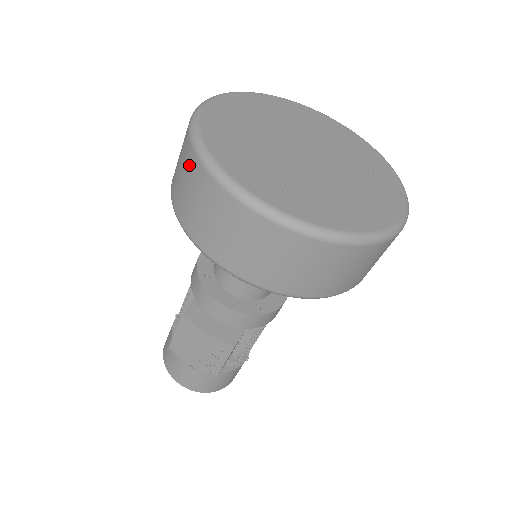
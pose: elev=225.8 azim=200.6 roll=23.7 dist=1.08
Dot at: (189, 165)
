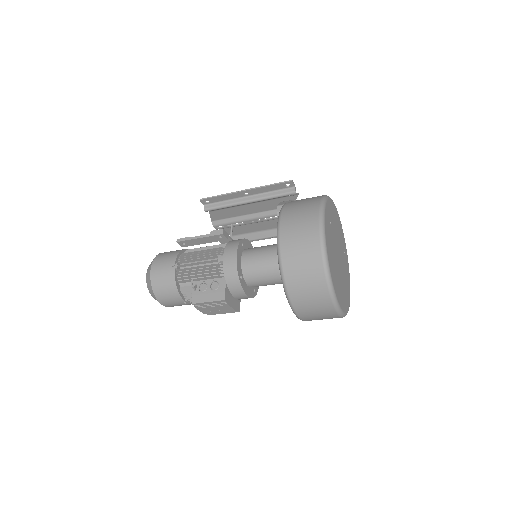
Dot at: (317, 282)
